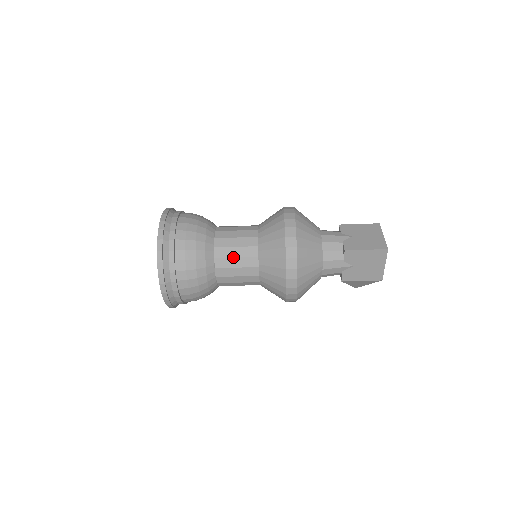
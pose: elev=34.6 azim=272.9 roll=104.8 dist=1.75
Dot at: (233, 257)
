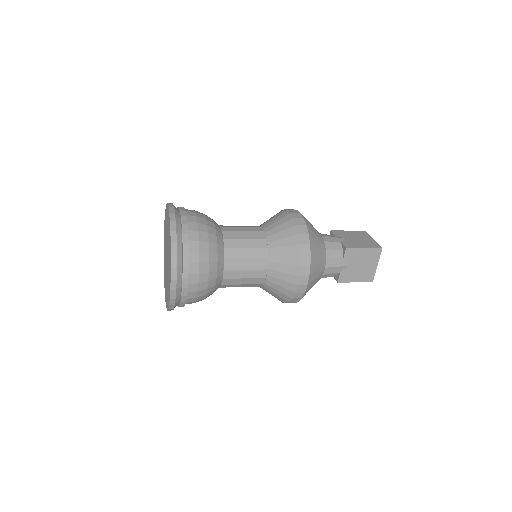
Dot at: occluded
